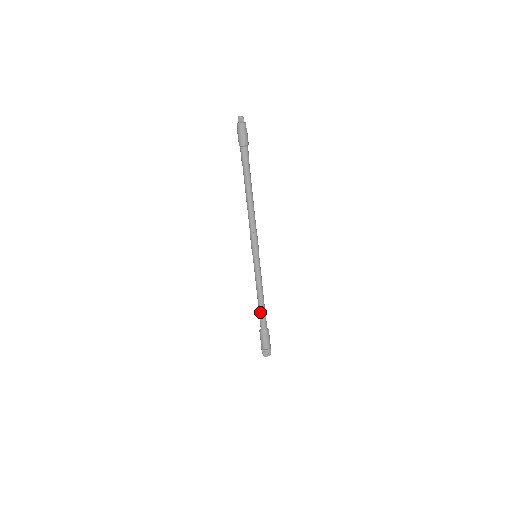
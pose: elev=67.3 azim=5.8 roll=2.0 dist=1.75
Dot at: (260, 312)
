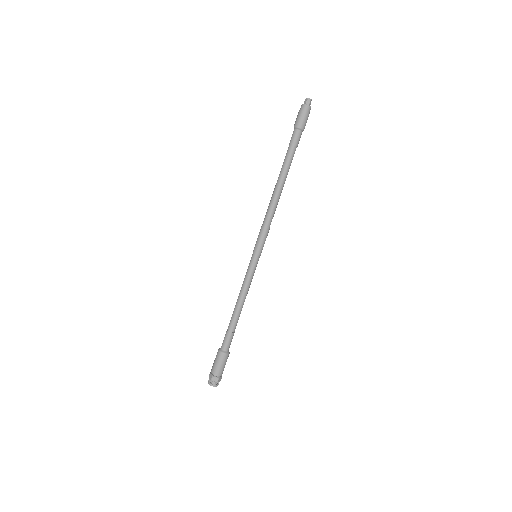
Dot at: (229, 324)
